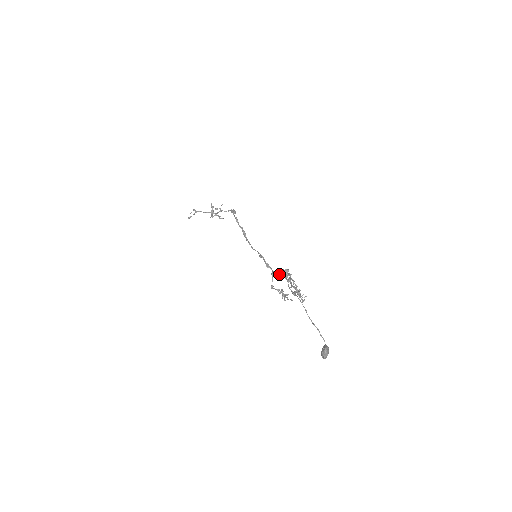
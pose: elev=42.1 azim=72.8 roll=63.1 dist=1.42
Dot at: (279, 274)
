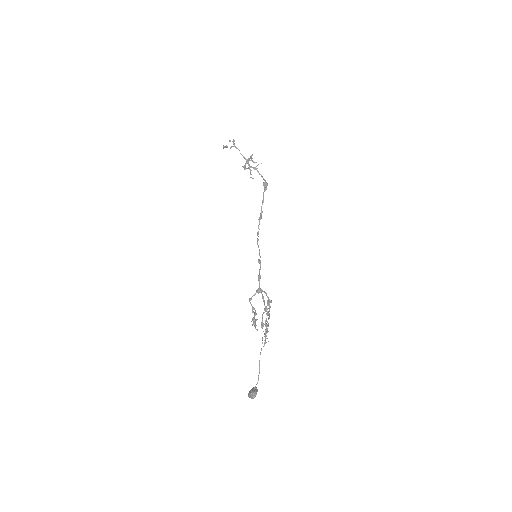
Dot at: (263, 296)
